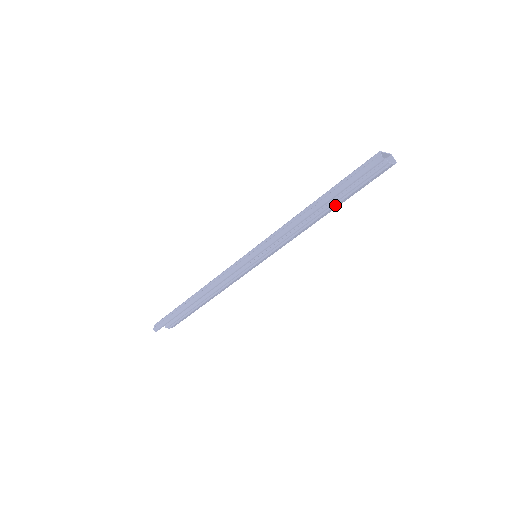
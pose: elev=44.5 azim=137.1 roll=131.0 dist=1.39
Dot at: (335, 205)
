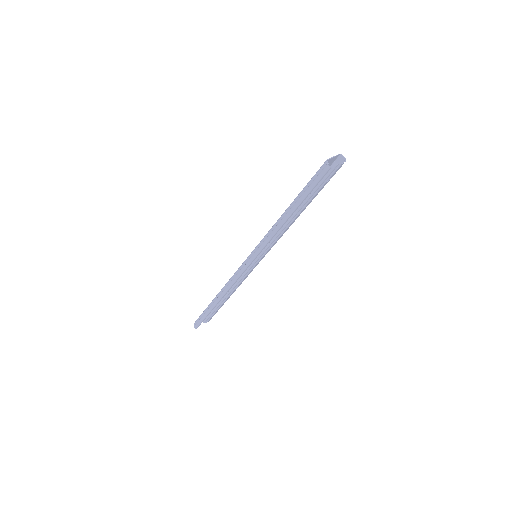
Dot at: (306, 205)
